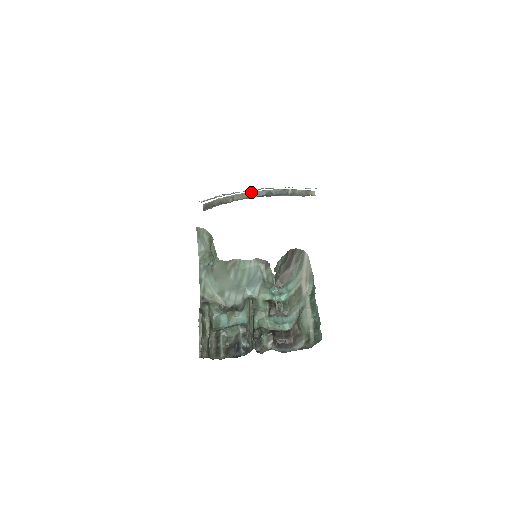
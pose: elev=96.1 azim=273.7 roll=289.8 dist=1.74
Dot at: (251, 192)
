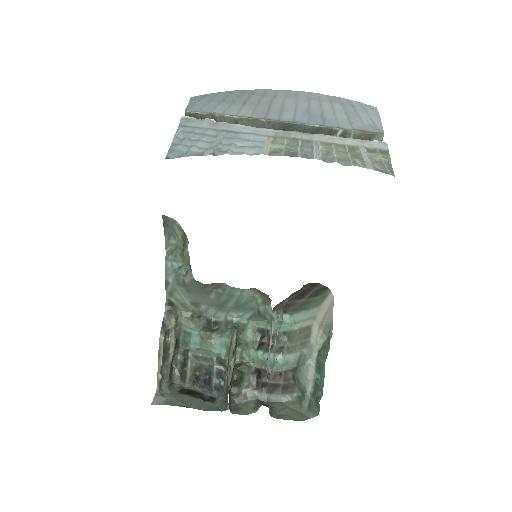
Dot at: (271, 121)
